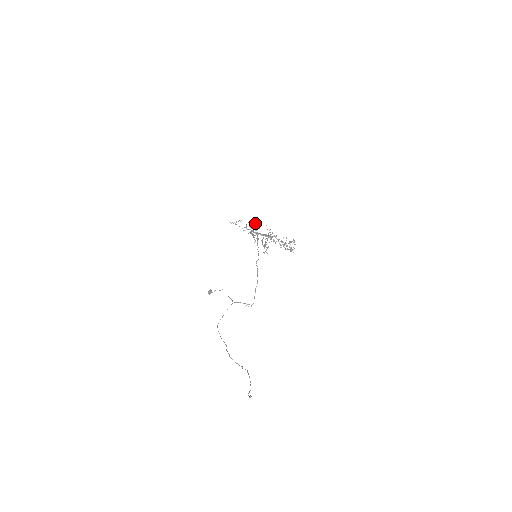
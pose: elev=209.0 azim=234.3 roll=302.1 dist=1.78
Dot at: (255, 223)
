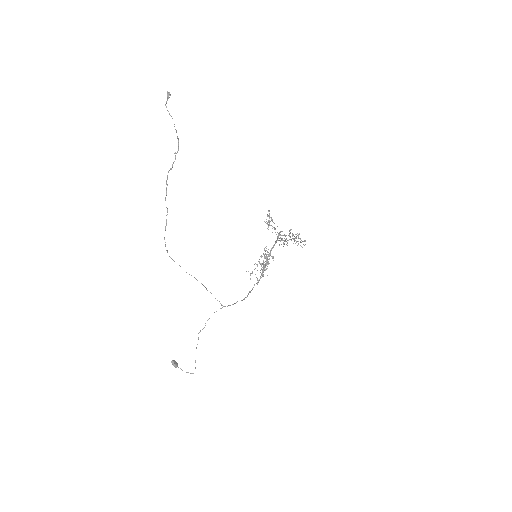
Dot at: occluded
